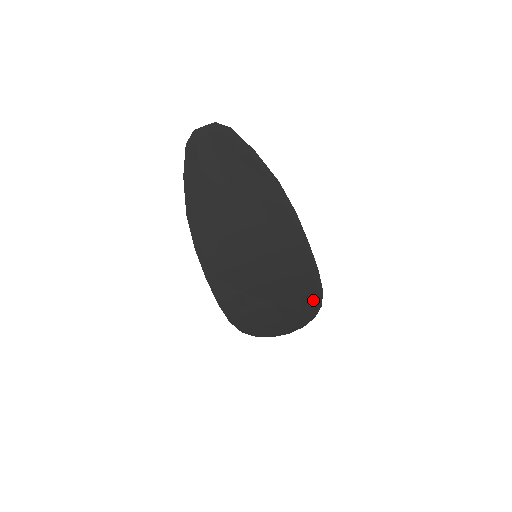
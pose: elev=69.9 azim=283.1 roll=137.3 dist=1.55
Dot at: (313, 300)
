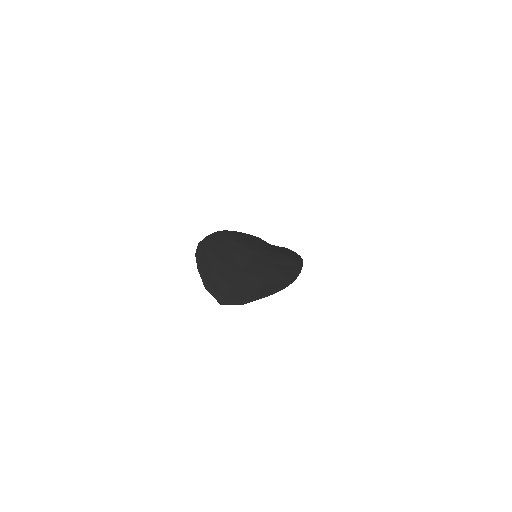
Dot at: (279, 284)
